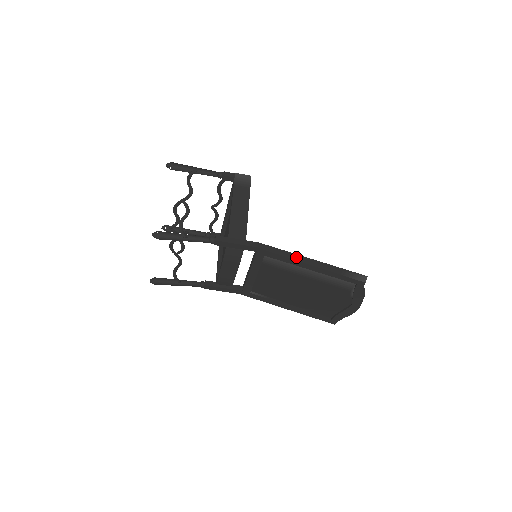
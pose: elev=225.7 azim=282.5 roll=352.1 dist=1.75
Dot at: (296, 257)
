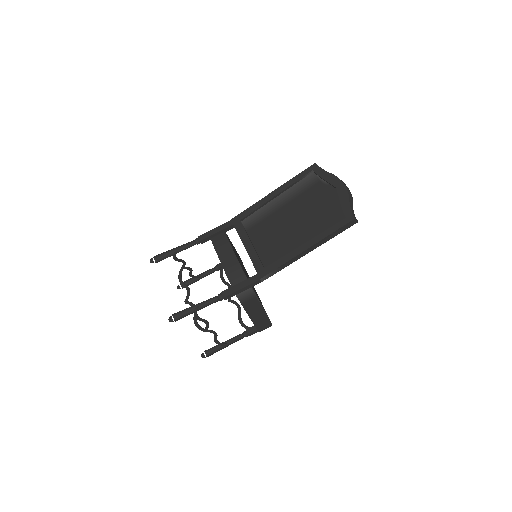
Dot at: occluded
